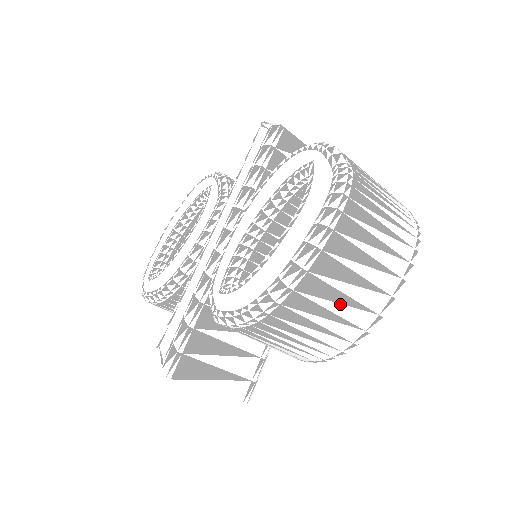
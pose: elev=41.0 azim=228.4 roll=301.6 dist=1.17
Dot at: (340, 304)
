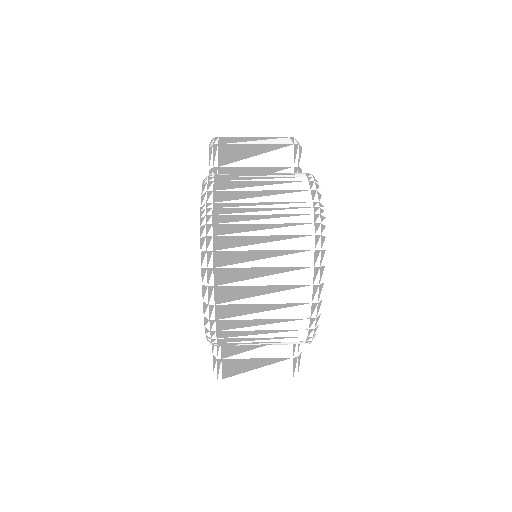
Dot at: (265, 311)
